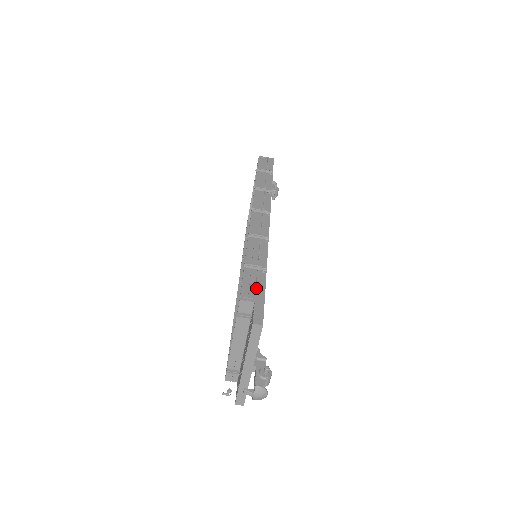
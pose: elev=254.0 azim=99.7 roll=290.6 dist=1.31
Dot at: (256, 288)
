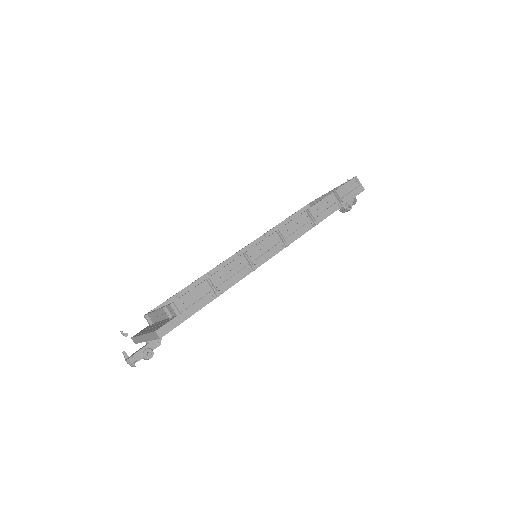
Dot at: (192, 305)
